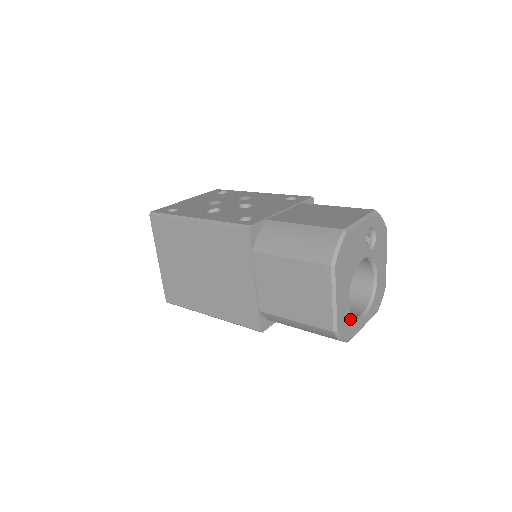
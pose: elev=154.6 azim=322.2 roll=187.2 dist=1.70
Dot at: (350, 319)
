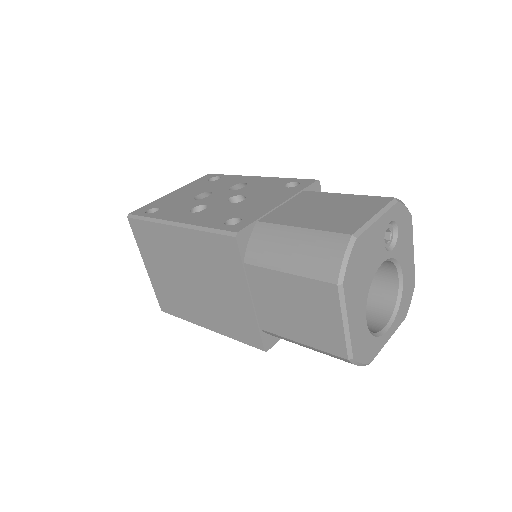
Dot at: (369, 339)
